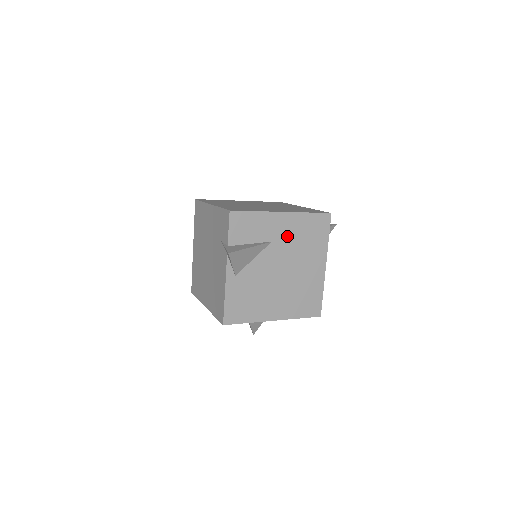
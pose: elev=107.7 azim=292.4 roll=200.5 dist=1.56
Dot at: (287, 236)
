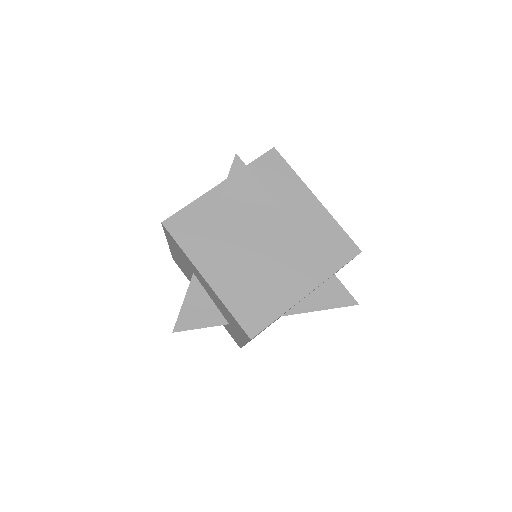
Dot at: (300, 221)
